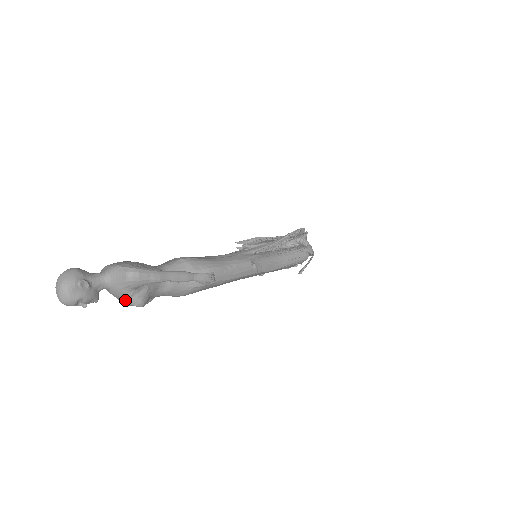
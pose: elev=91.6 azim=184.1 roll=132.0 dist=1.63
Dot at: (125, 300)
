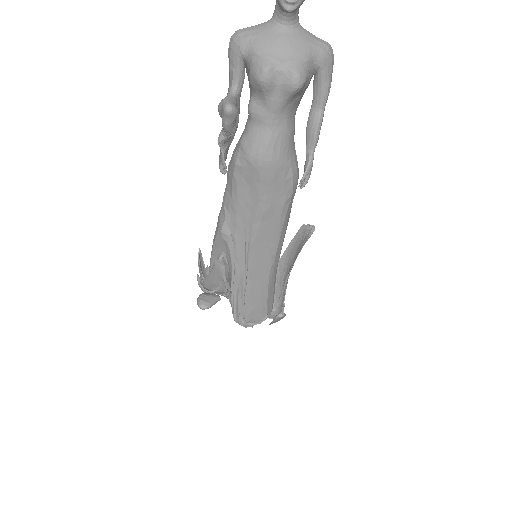
Dot at: (290, 58)
